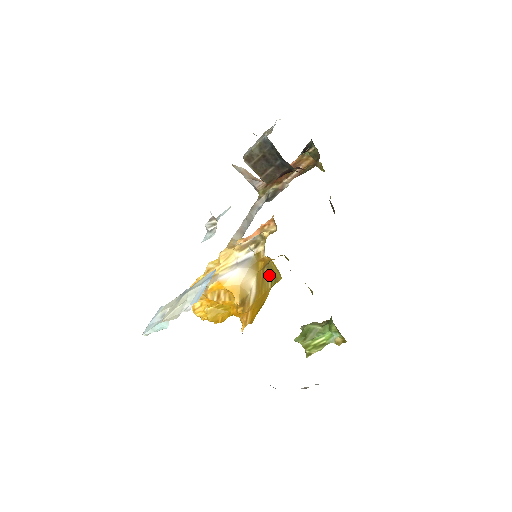
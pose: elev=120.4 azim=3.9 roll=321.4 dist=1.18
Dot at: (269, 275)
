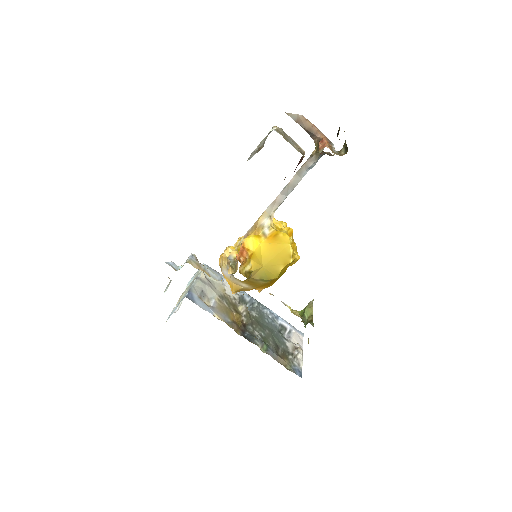
Dot at: (258, 280)
